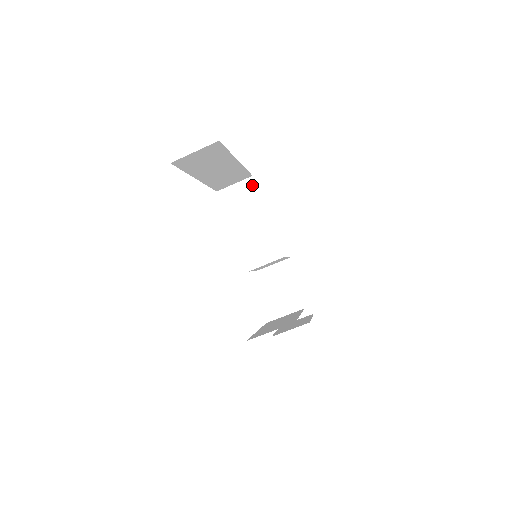
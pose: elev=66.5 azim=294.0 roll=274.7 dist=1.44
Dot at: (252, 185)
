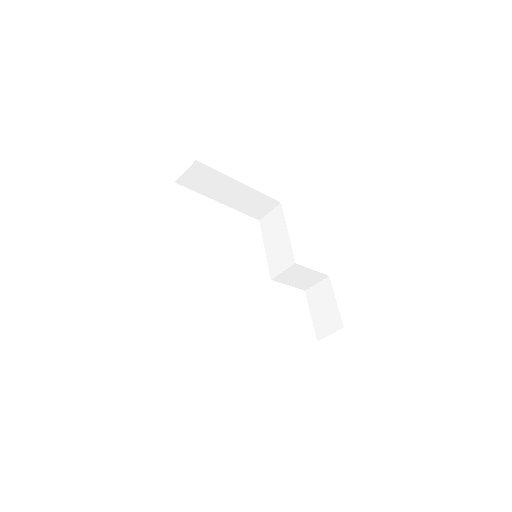
Dot at: (280, 210)
